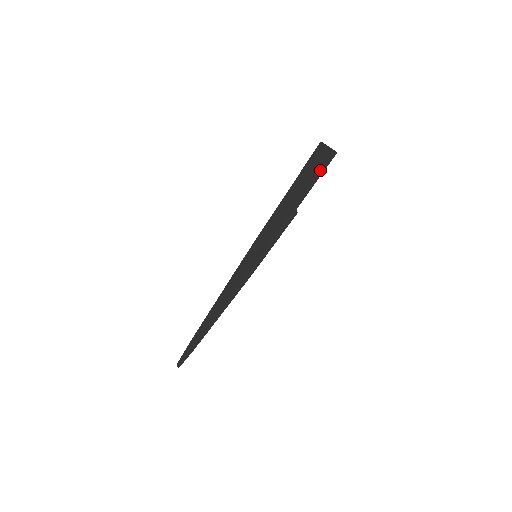
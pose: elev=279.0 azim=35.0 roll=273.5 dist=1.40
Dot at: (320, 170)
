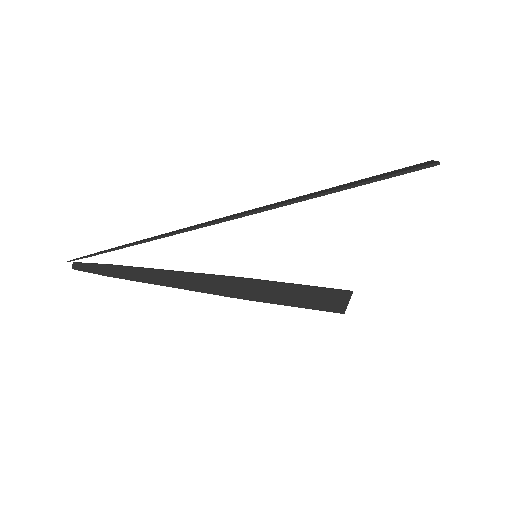
Dot at: (402, 171)
